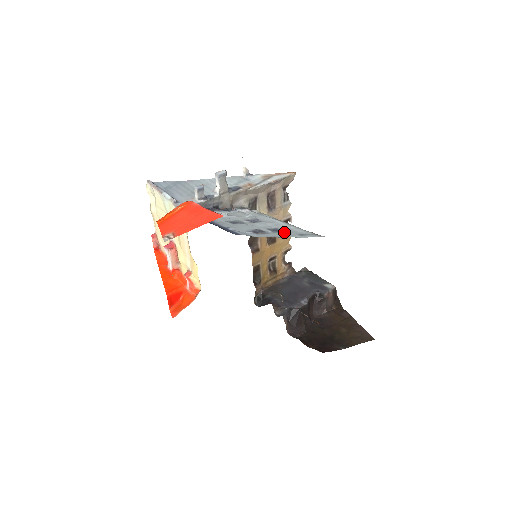
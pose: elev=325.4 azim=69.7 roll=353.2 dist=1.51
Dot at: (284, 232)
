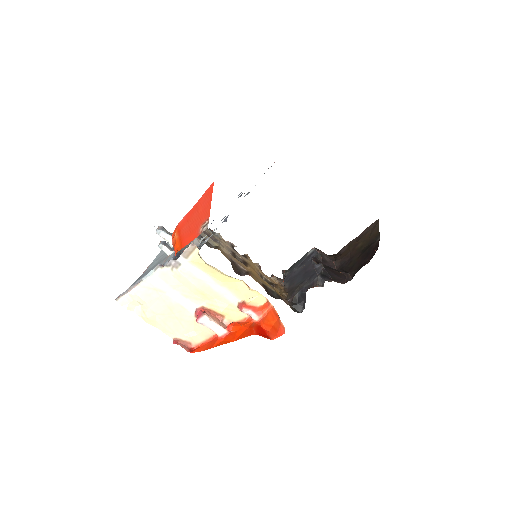
Dot at: occluded
